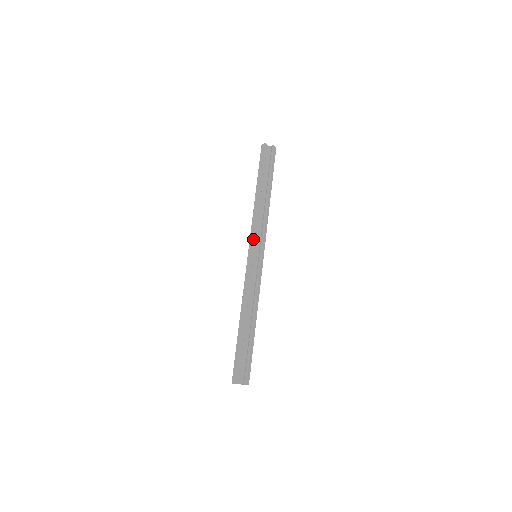
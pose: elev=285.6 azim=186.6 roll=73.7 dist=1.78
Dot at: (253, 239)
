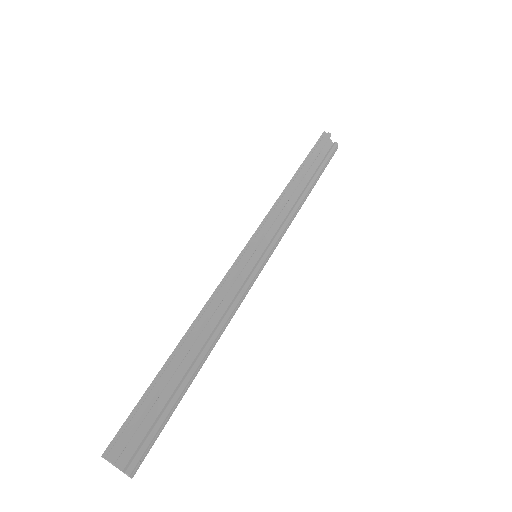
Dot at: (264, 229)
